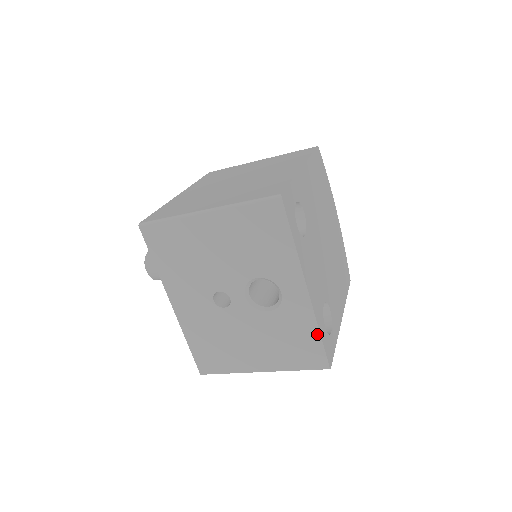
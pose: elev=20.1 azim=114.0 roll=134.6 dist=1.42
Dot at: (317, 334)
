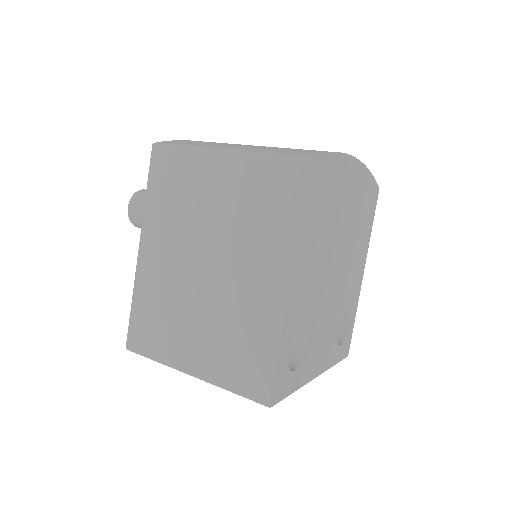
Dot at: occluded
